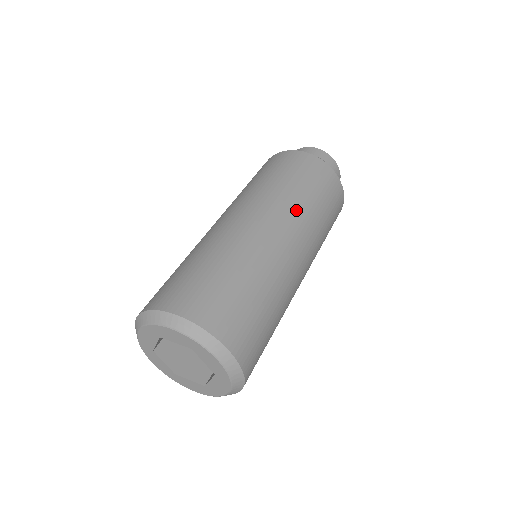
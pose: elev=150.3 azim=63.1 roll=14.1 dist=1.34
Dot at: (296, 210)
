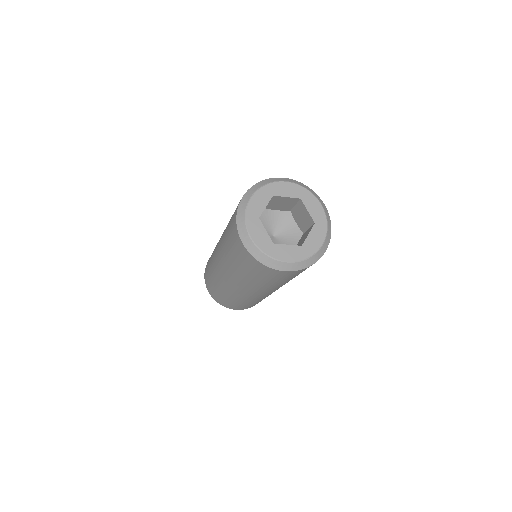
Dot at: occluded
